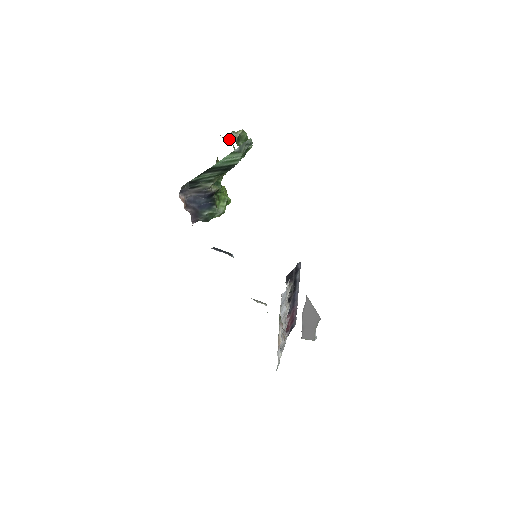
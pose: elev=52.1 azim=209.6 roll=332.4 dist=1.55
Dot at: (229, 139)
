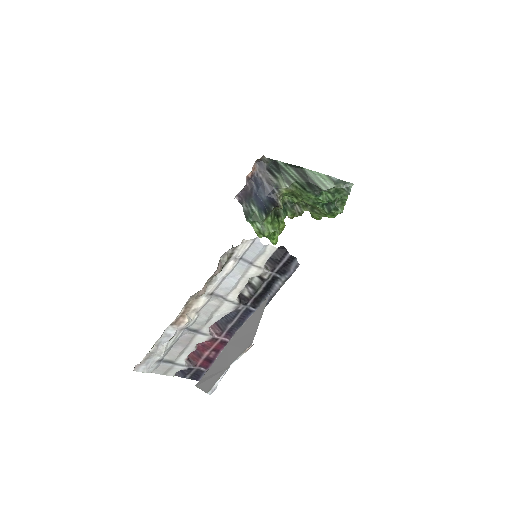
Dot at: occluded
